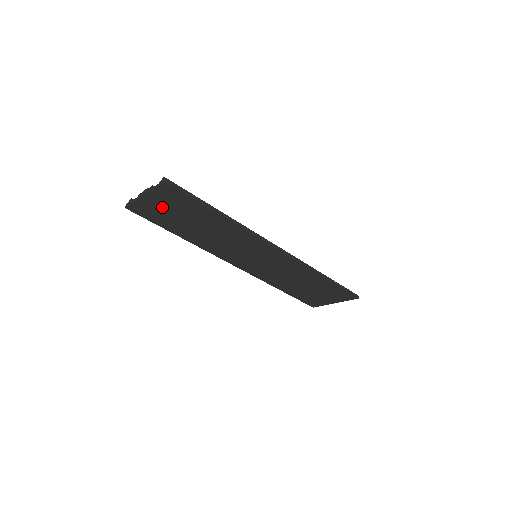
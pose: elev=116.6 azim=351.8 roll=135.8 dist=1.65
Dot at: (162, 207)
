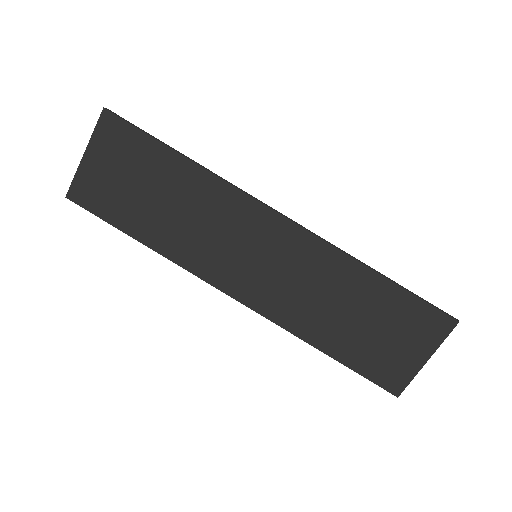
Dot at: (108, 172)
